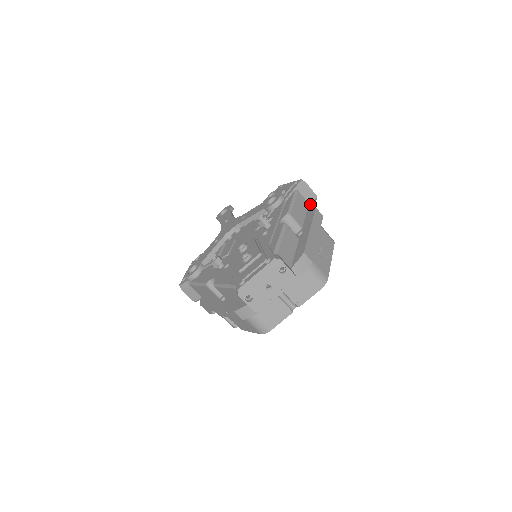
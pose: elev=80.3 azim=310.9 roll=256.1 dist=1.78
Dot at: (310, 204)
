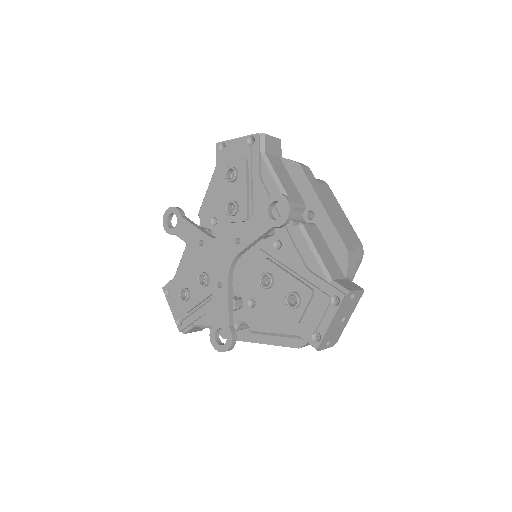
Dot at: (283, 158)
